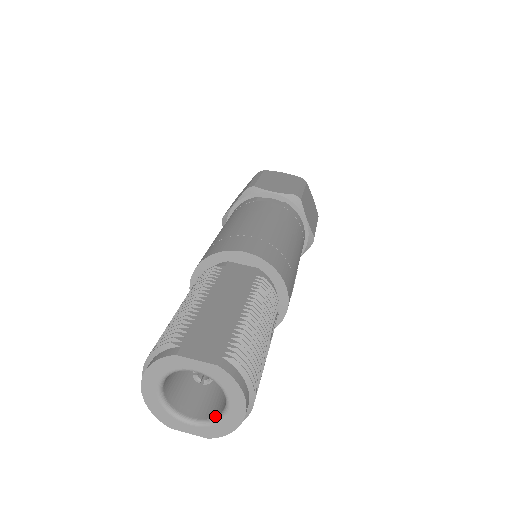
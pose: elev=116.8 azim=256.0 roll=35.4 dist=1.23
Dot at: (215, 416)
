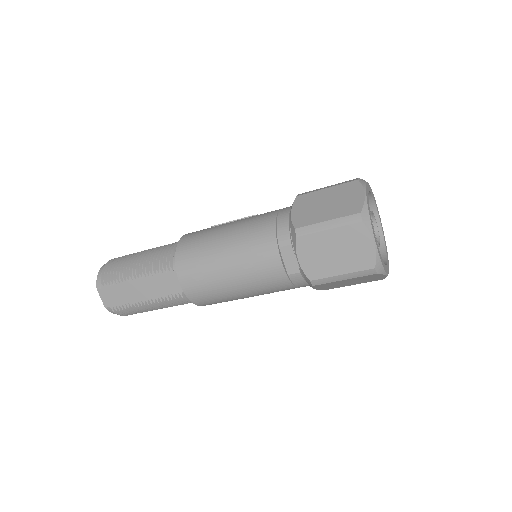
Dot at: occluded
